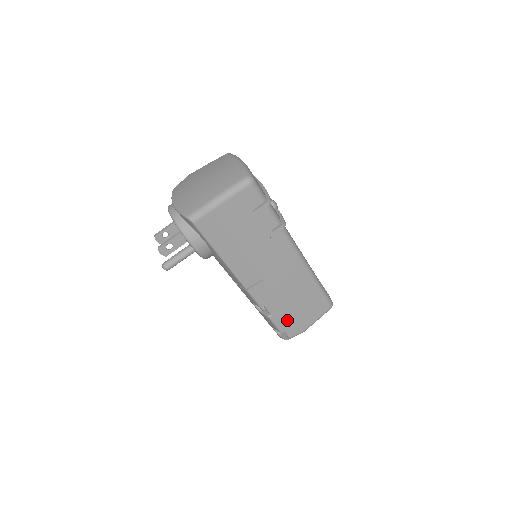
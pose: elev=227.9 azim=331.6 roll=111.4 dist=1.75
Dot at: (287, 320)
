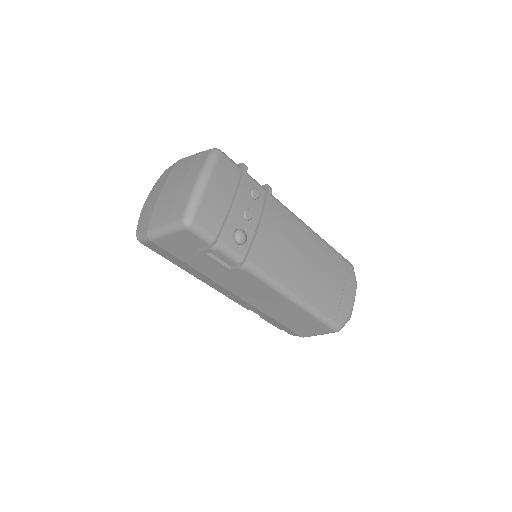
Dot at: (281, 325)
